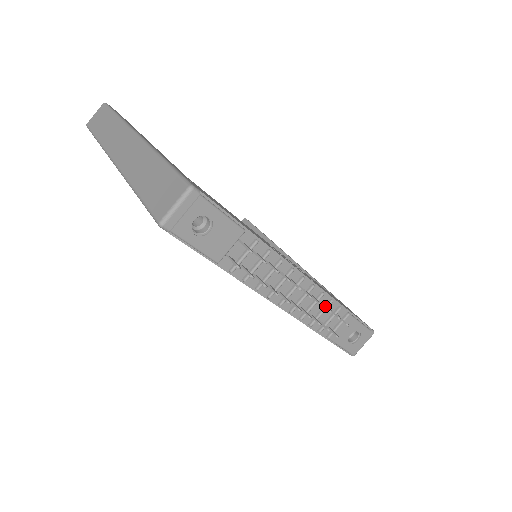
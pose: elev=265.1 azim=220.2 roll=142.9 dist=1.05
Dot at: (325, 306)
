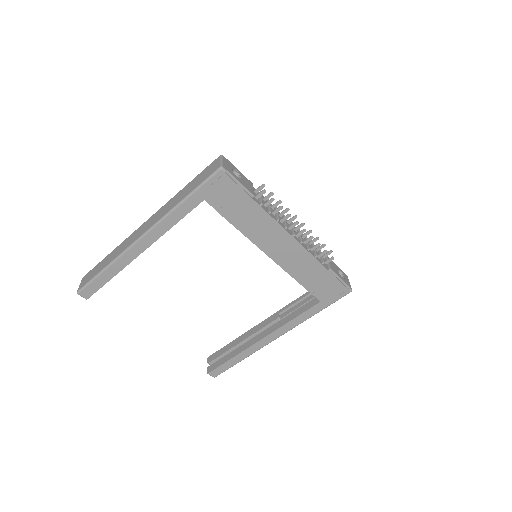
Dot at: (313, 239)
